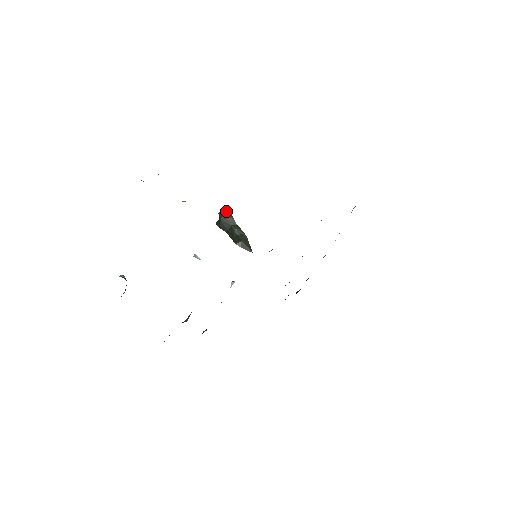
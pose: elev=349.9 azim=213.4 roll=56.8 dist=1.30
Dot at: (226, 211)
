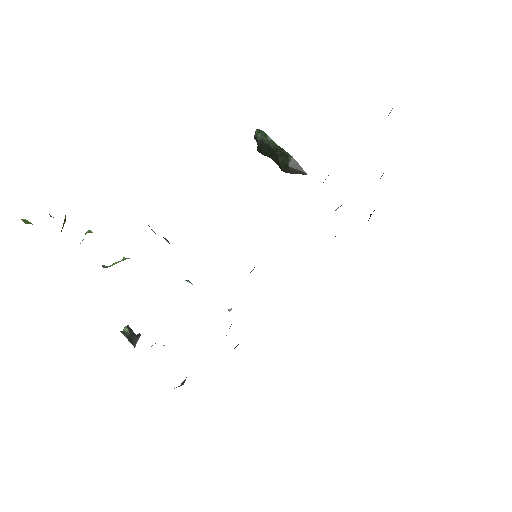
Dot at: (260, 132)
